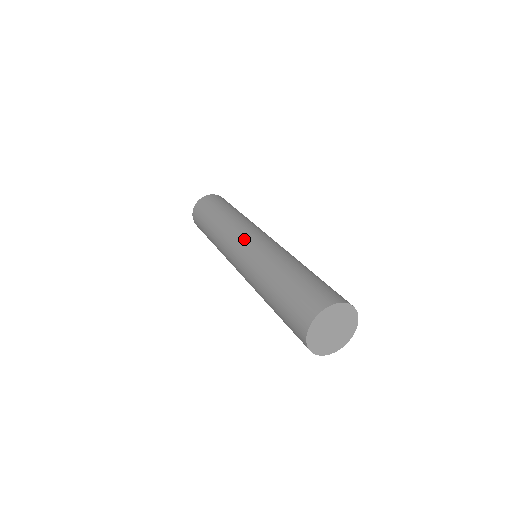
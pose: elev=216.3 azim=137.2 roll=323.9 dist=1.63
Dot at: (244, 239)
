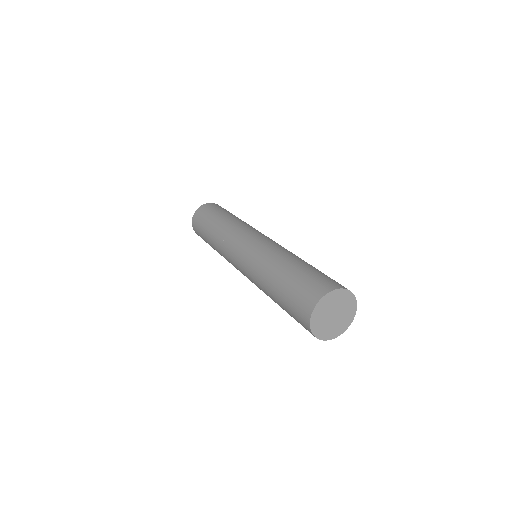
Dot at: (262, 234)
